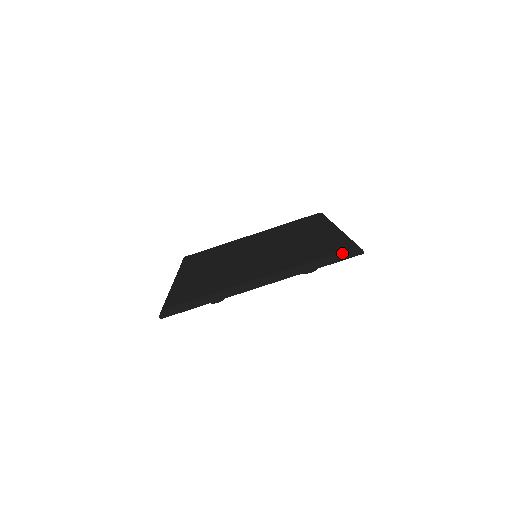
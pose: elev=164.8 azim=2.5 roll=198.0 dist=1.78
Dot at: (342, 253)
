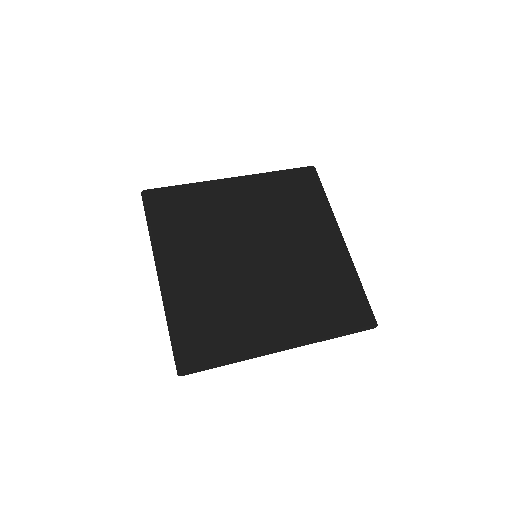
Dot at: (361, 327)
